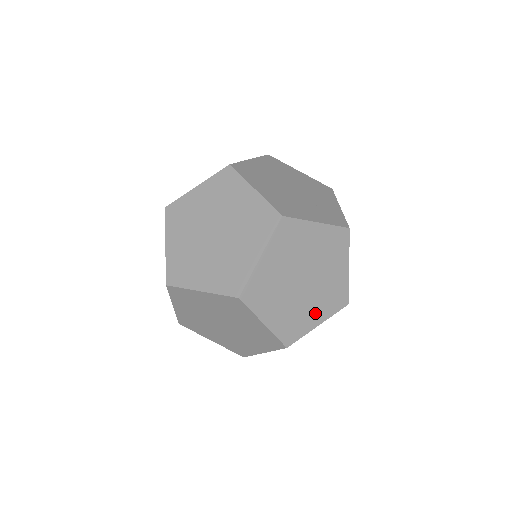
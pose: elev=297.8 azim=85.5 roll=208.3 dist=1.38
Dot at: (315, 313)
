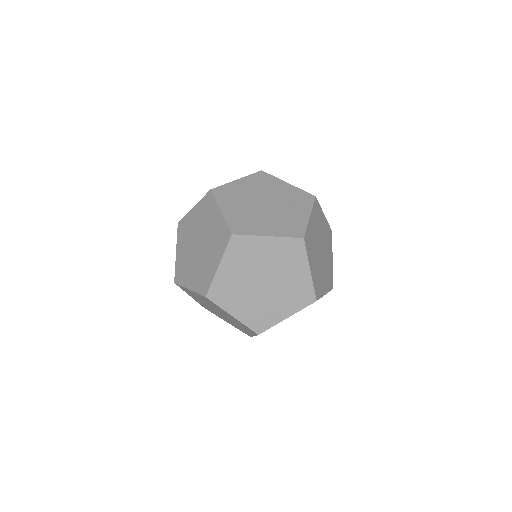
Dot at: (329, 257)
